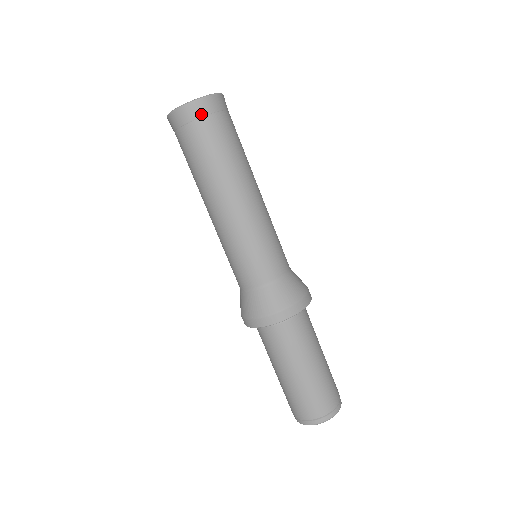
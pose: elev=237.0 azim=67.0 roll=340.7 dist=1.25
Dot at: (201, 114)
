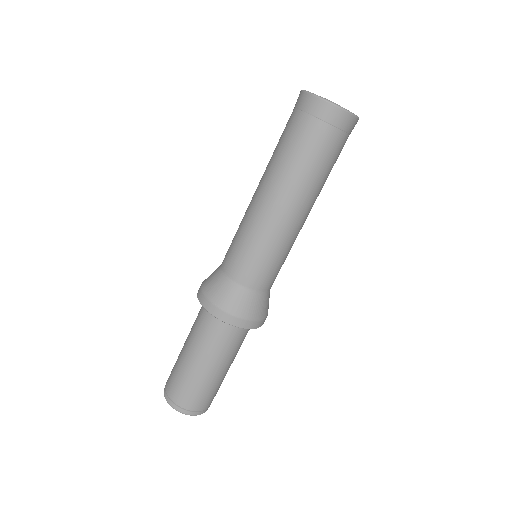
Dot at: (336, 123)
